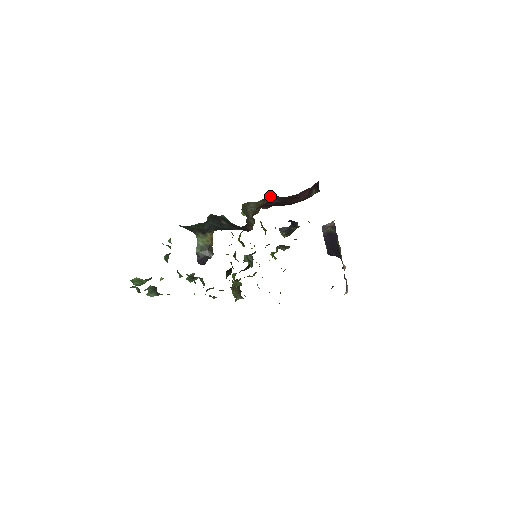
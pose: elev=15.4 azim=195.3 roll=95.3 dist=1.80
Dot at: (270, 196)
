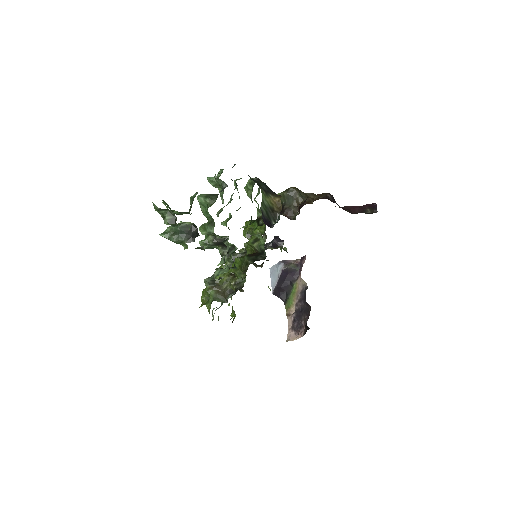
Dot at: (328, 193)
